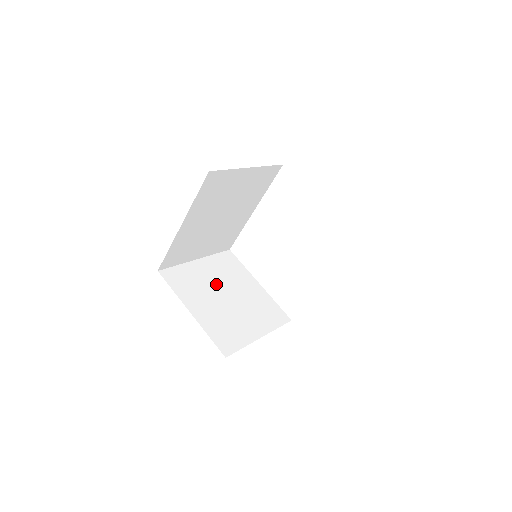
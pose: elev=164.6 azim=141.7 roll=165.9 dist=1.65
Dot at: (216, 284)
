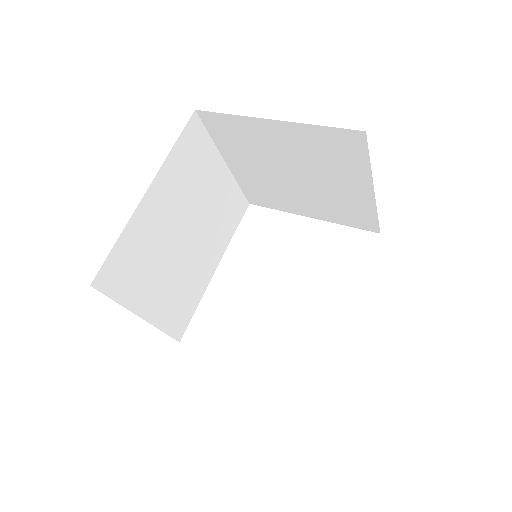
Dot at: occluded
